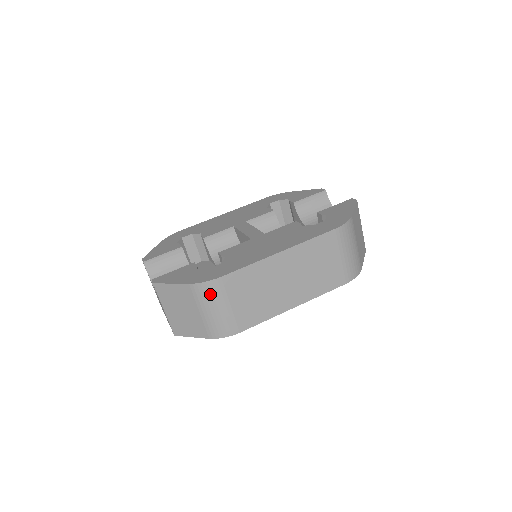
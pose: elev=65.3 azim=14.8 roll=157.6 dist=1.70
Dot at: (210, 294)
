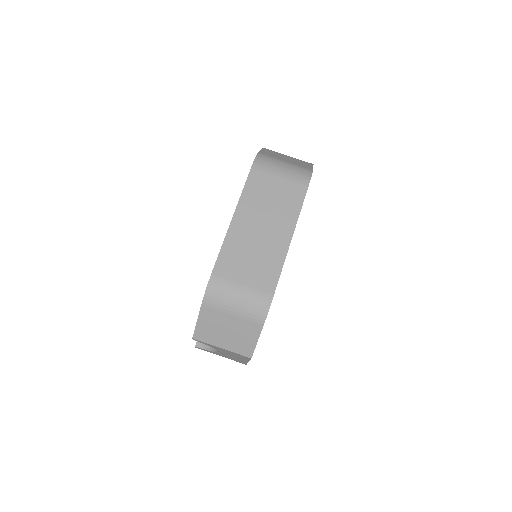
Dot at: (219, 293)
